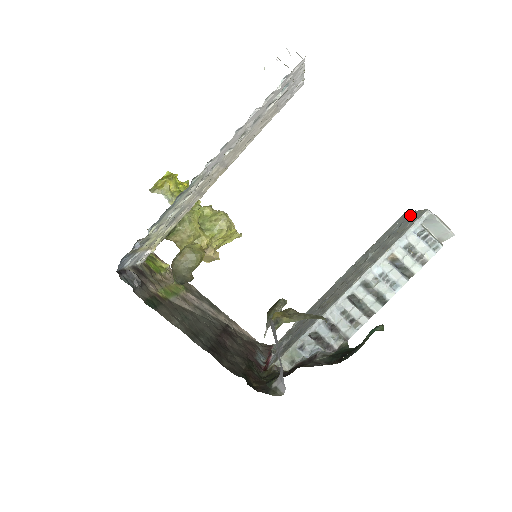
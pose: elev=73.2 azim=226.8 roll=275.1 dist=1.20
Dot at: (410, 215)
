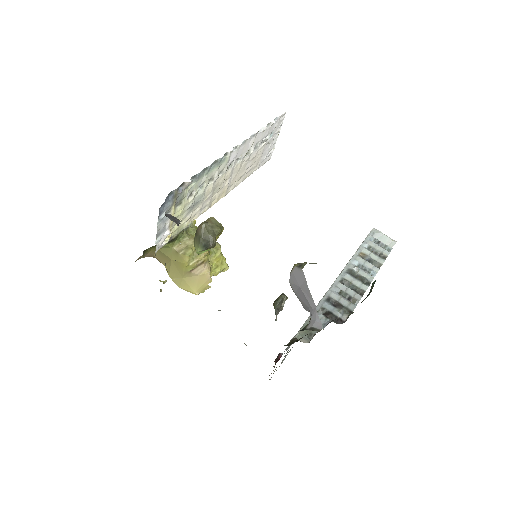
Dot at: occluded
